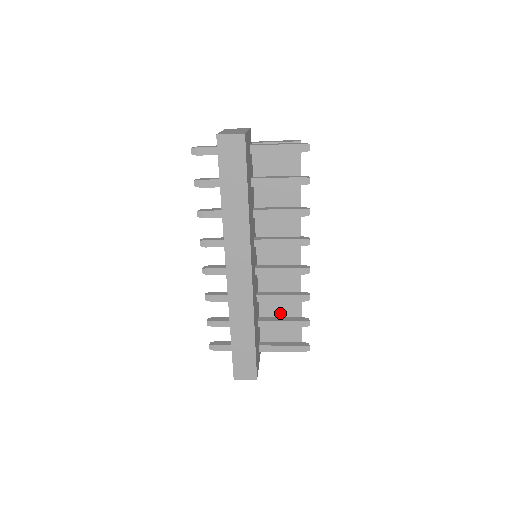
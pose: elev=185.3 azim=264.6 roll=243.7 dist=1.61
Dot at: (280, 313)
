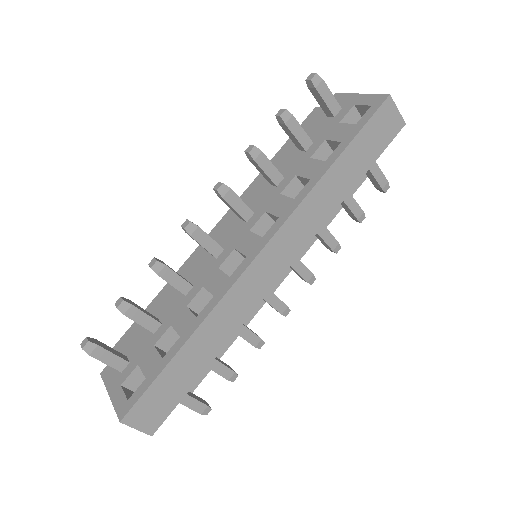
Dot at: occluded
